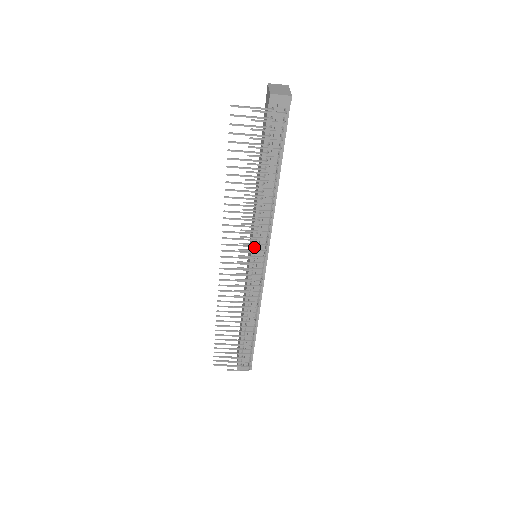
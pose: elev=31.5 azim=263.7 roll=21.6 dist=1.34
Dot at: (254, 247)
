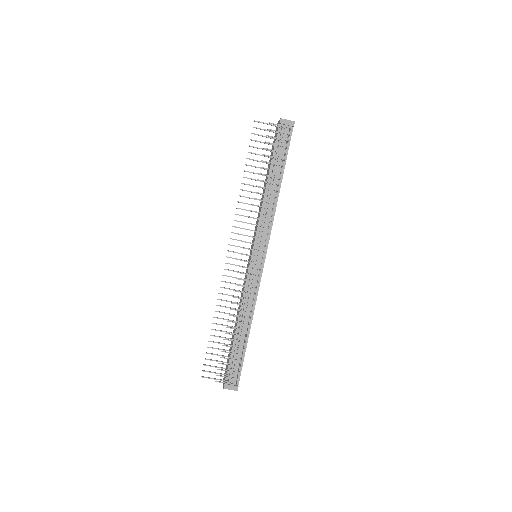
Dot at: (256, 242)
